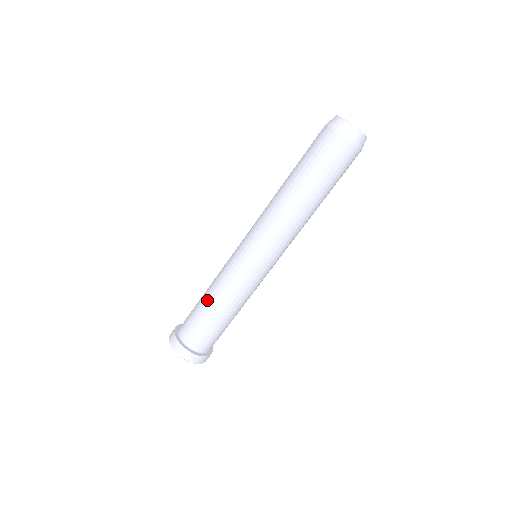
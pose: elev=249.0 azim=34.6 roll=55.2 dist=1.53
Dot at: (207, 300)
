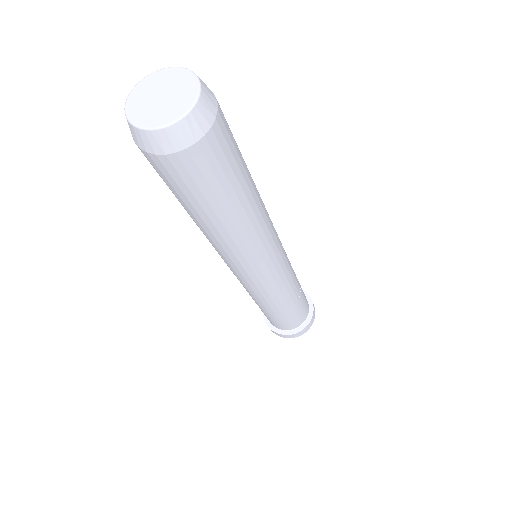
Dot at: (274, 312)
